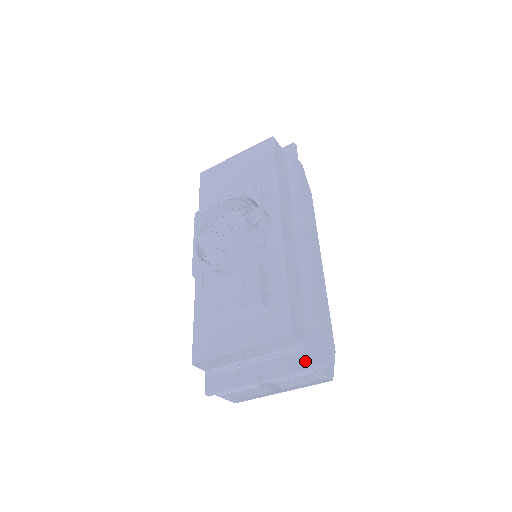
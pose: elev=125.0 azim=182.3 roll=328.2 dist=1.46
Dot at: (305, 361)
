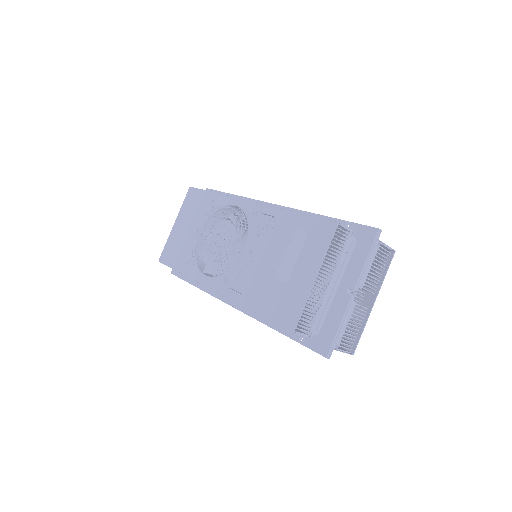
Dot at: (365, 243)
